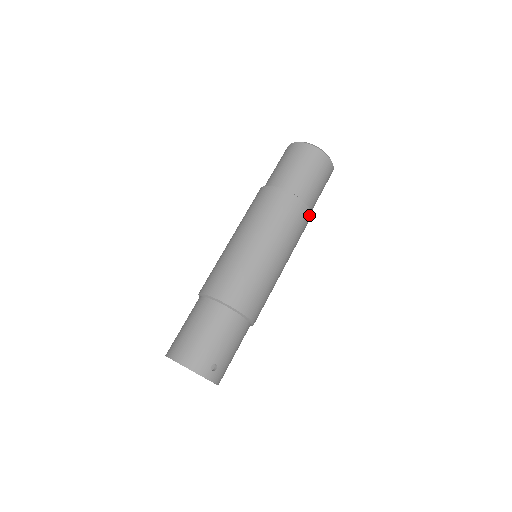
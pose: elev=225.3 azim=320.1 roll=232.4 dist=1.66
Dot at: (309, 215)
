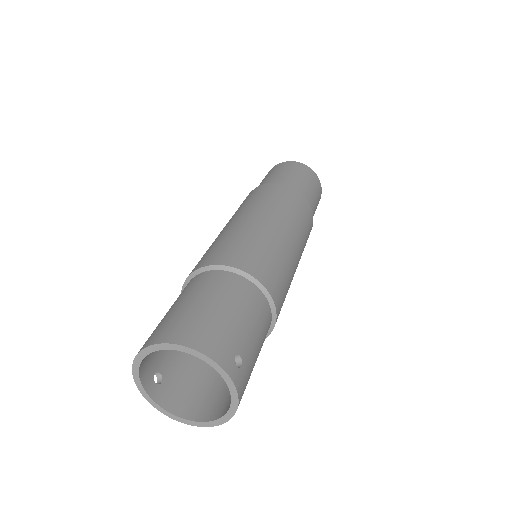
Dot at: (312, 223)
